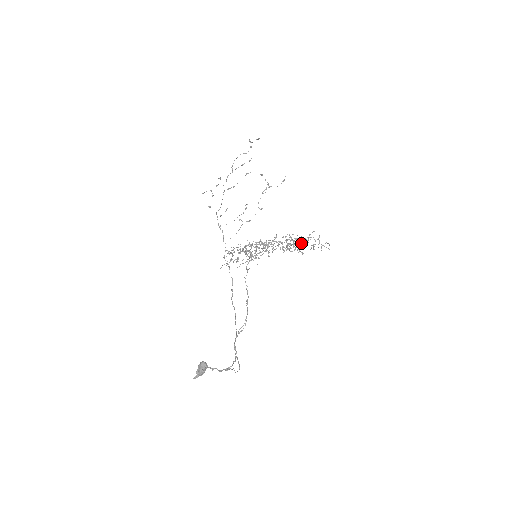
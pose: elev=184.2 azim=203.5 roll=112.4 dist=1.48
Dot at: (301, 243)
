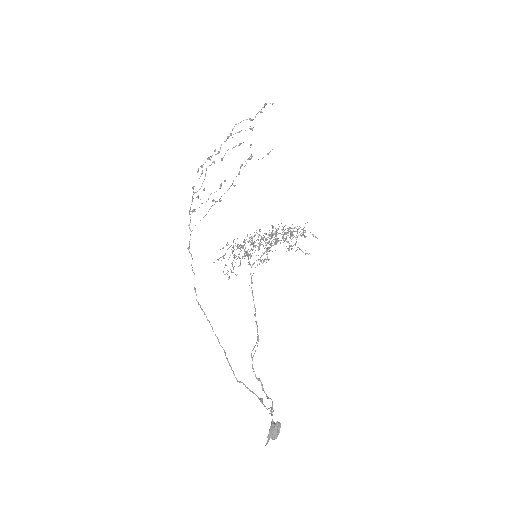
Dot at: occluded
